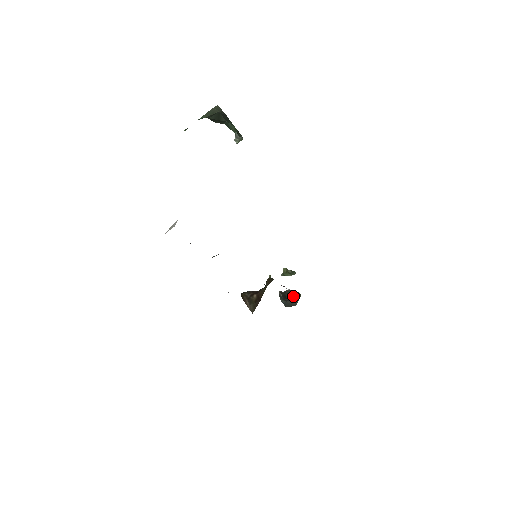
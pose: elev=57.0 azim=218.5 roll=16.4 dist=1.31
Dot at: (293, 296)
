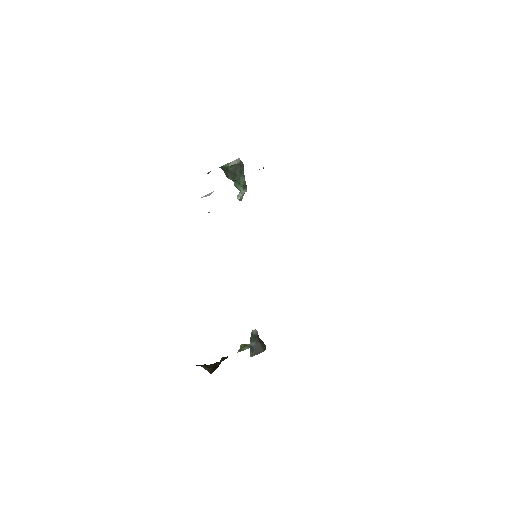
Dot at: (262, 342)
